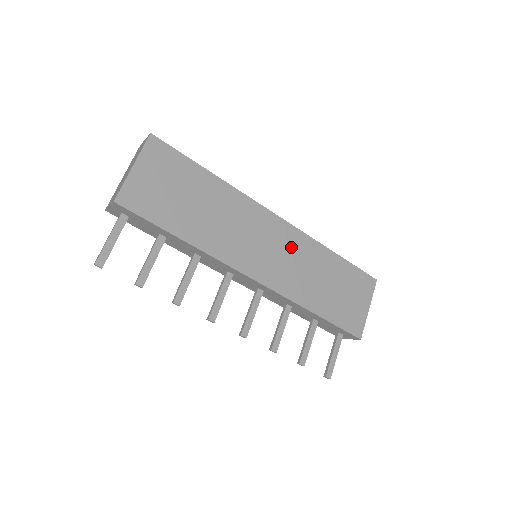
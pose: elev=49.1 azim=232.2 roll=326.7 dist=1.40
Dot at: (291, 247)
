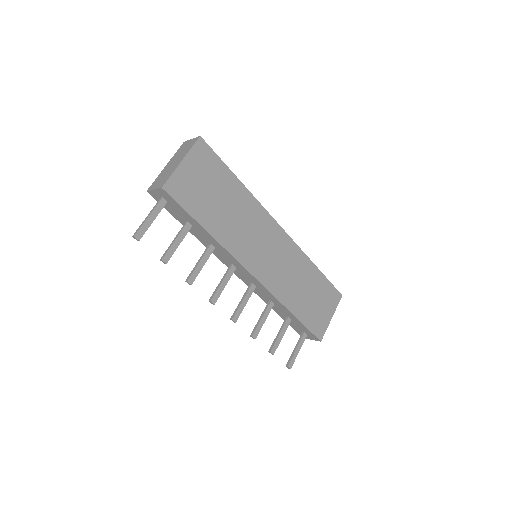
Dot at: (285, 255)
